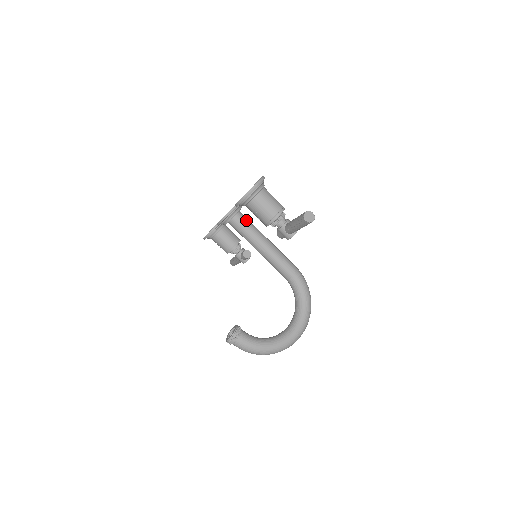
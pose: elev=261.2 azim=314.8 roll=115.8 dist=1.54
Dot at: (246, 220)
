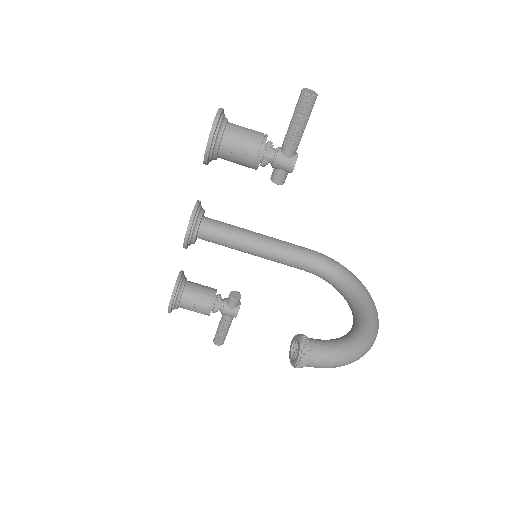
Dot at: (218, 221)
